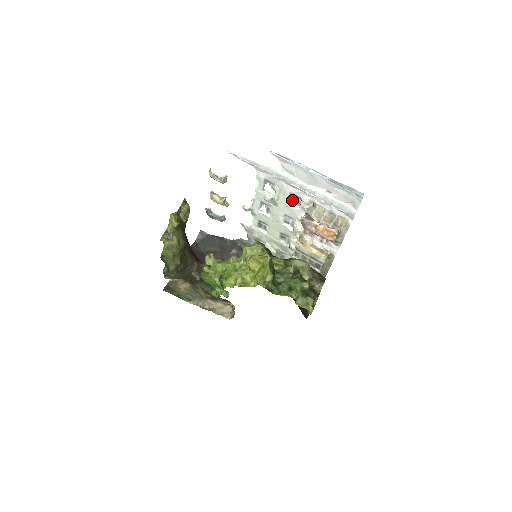
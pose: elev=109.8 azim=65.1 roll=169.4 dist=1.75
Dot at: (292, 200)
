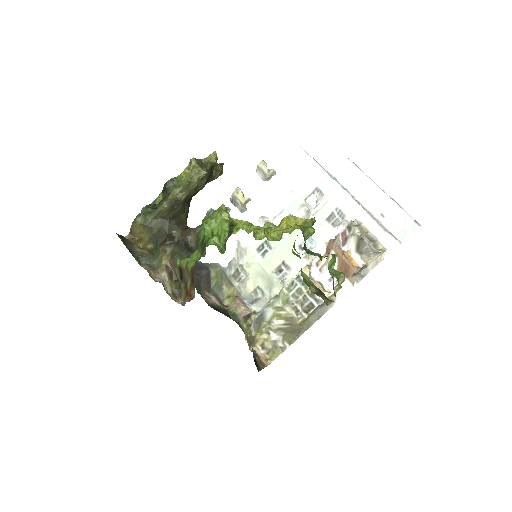
Dot at: (331, 218)
